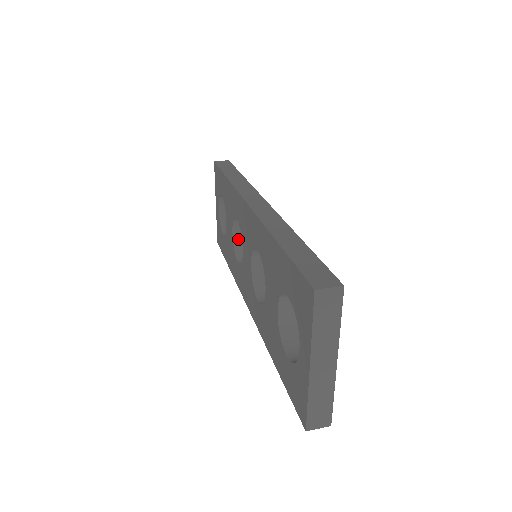
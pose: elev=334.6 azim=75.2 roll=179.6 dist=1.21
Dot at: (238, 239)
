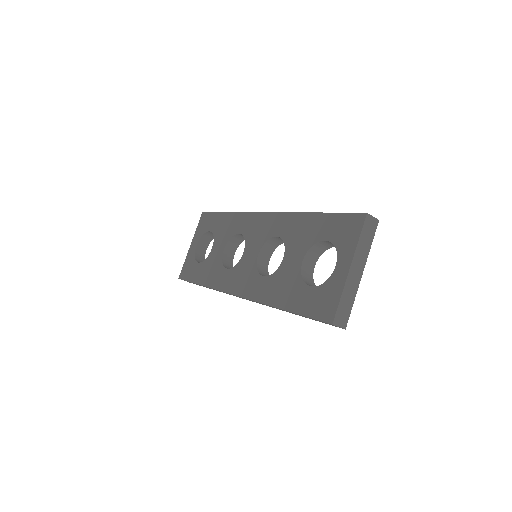
Dot at: (226, 257)
